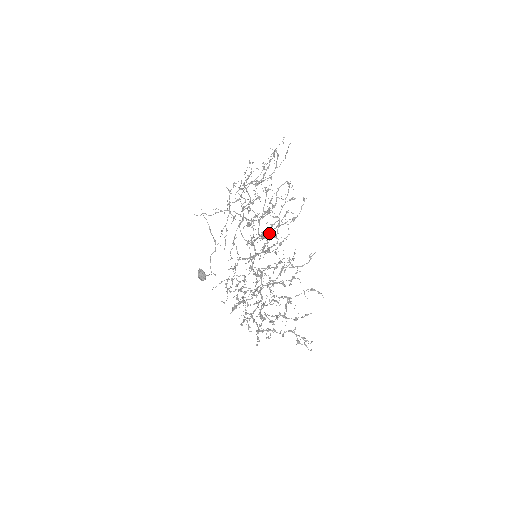
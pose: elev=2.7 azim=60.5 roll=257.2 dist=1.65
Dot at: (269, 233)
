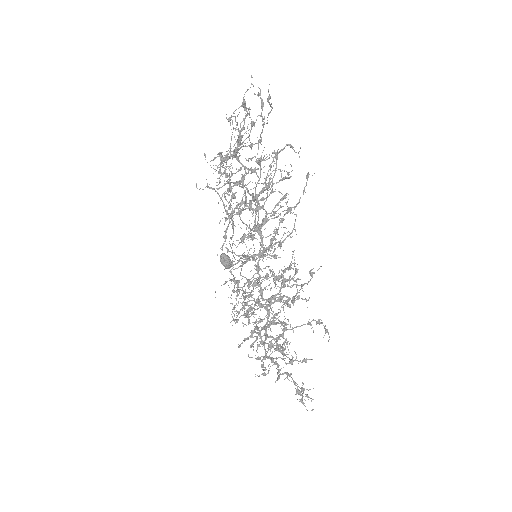
Dot at: (259, 229)
